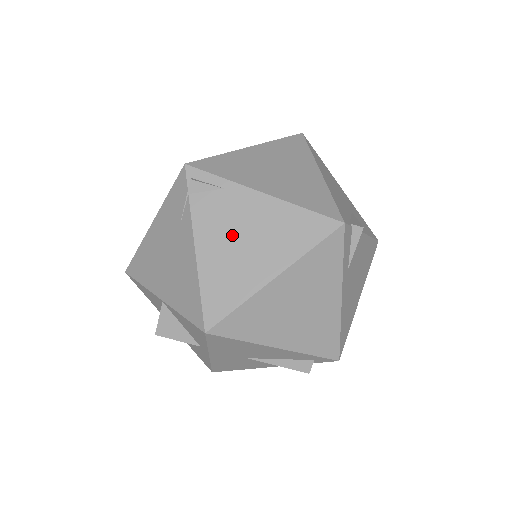
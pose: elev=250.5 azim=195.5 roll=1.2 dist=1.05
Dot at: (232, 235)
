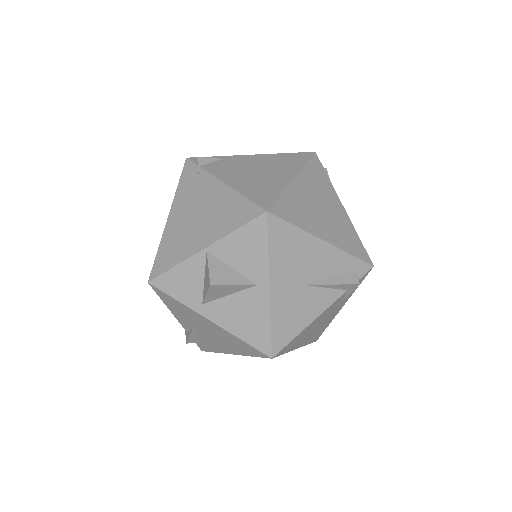
Dot at: (246, 172)
